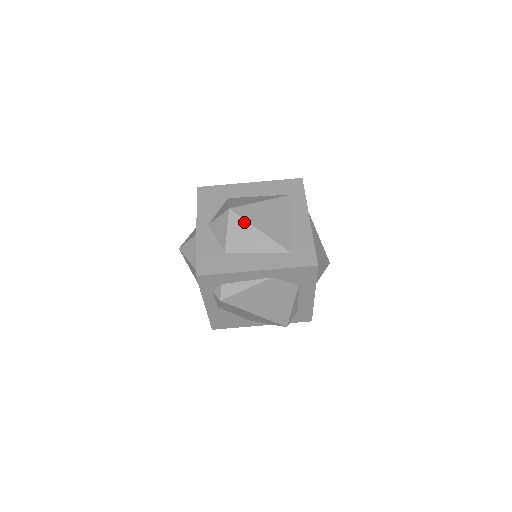
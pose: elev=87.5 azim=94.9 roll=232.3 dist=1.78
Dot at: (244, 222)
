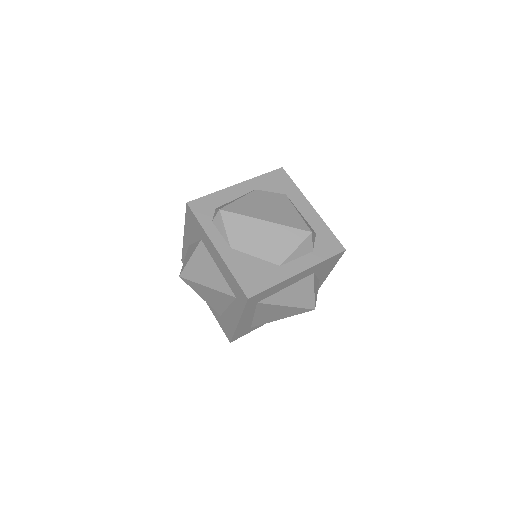
Dot at: occluded
